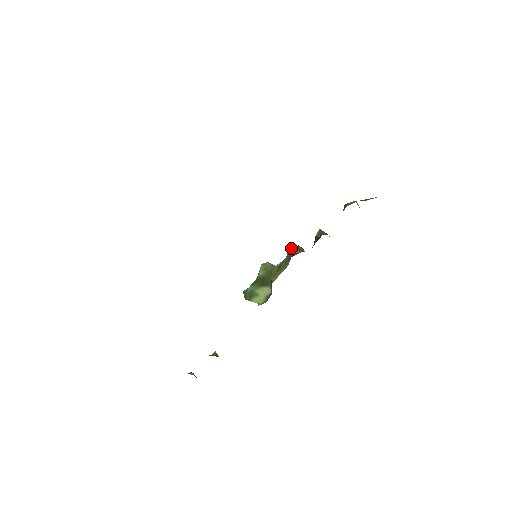
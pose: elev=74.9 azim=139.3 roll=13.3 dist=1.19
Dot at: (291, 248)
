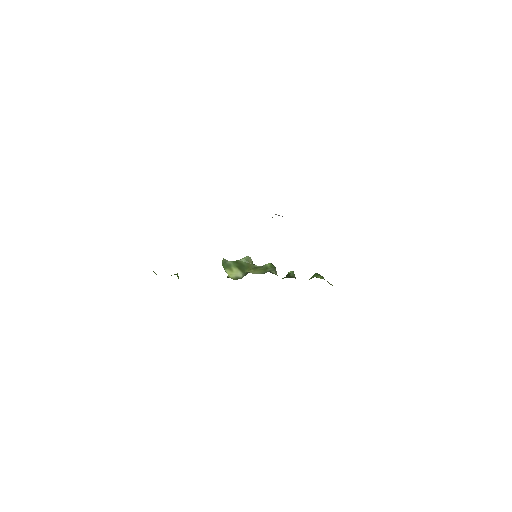
Dot at: (270, 264)
